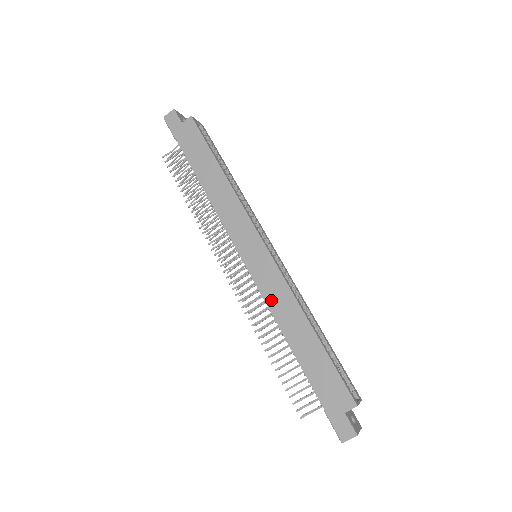
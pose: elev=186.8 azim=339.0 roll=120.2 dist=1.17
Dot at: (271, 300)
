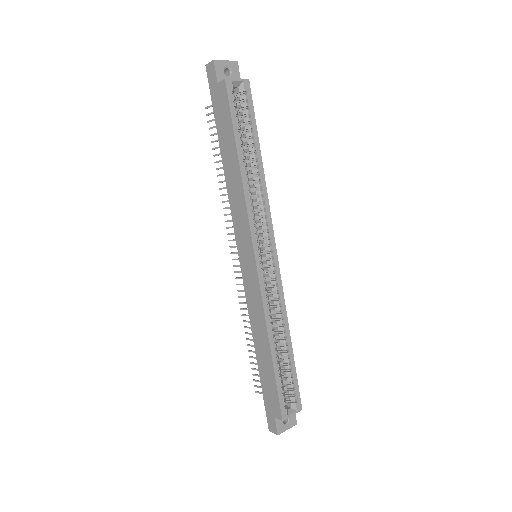
Dot at: (250, 306)
